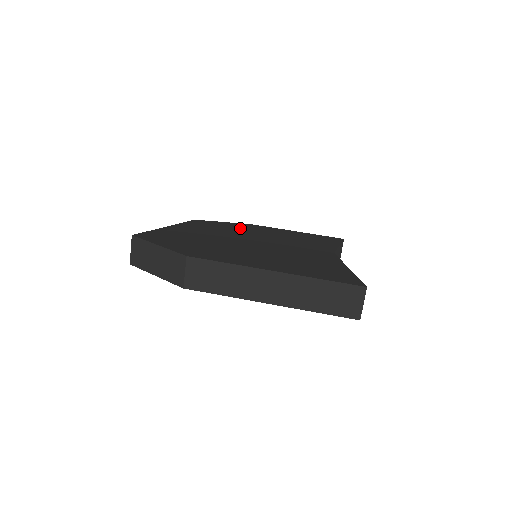
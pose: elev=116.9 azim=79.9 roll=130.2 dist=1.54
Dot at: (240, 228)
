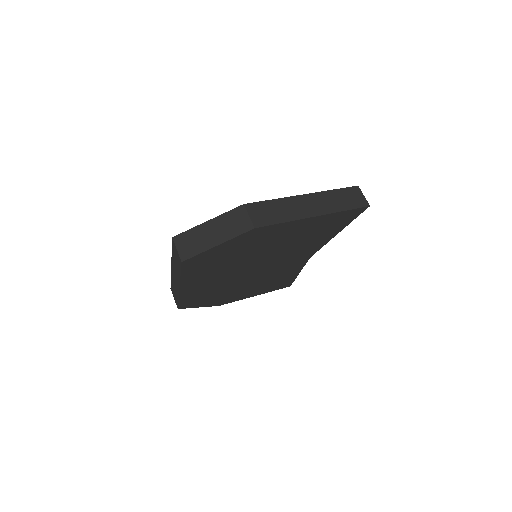
Dot at: occluded
